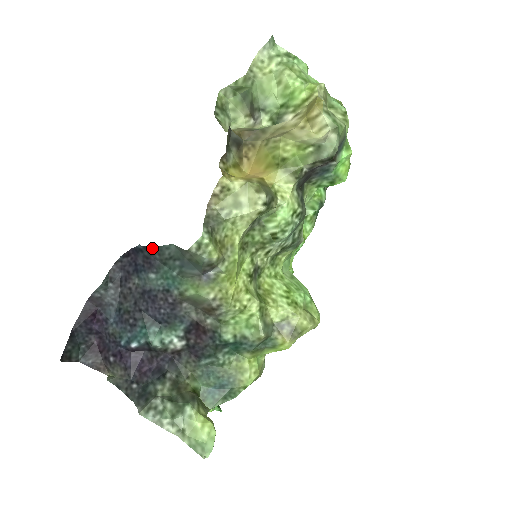
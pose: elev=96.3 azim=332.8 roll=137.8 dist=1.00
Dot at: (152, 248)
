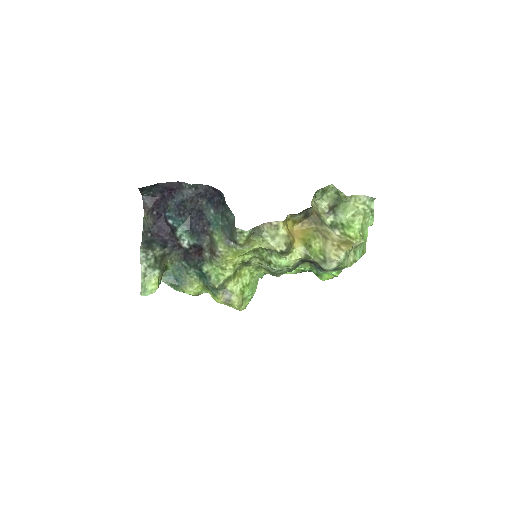
Dot at: (226, 204)
